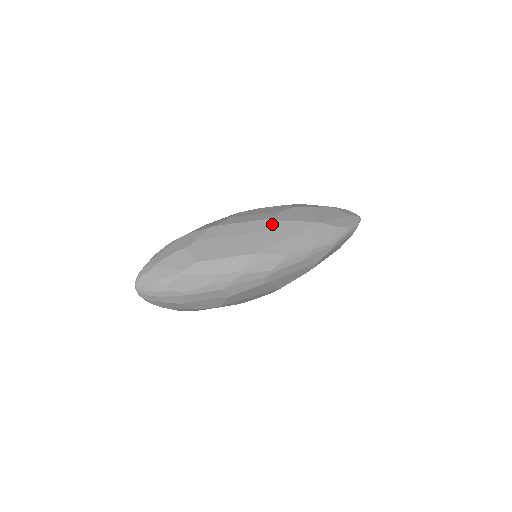
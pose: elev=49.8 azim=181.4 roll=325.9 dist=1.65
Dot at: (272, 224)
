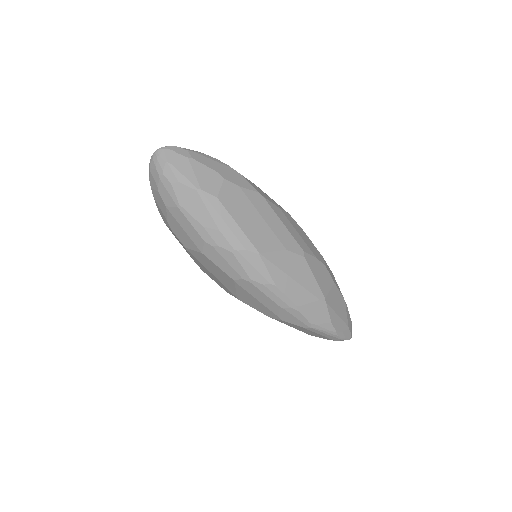
Dot at: (298, 254)
